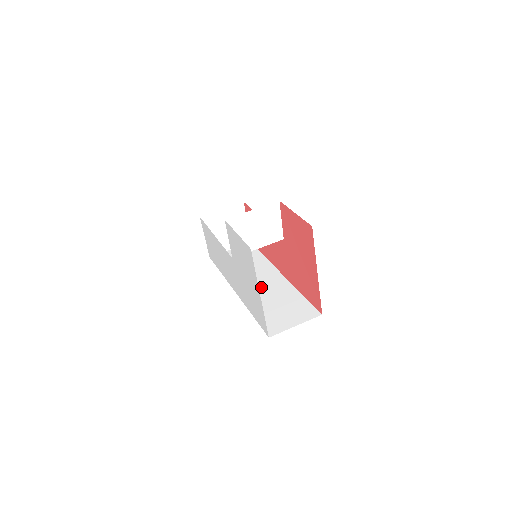
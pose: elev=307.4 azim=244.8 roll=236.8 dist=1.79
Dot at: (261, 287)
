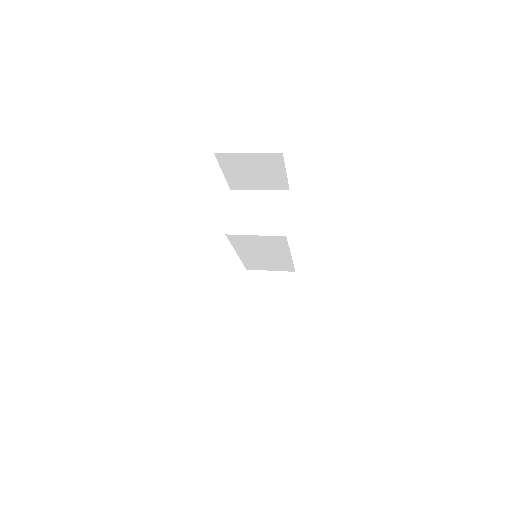
Dot at: occluded
